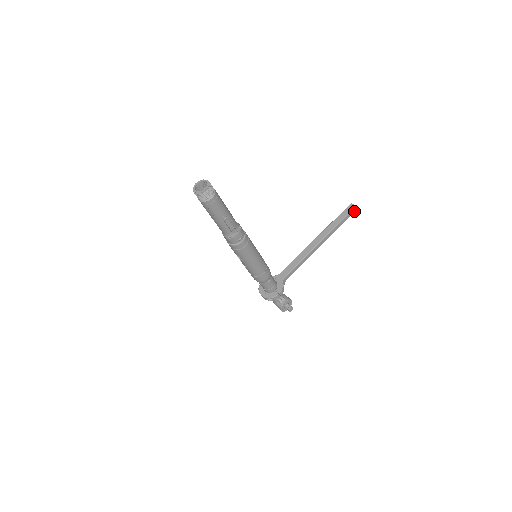
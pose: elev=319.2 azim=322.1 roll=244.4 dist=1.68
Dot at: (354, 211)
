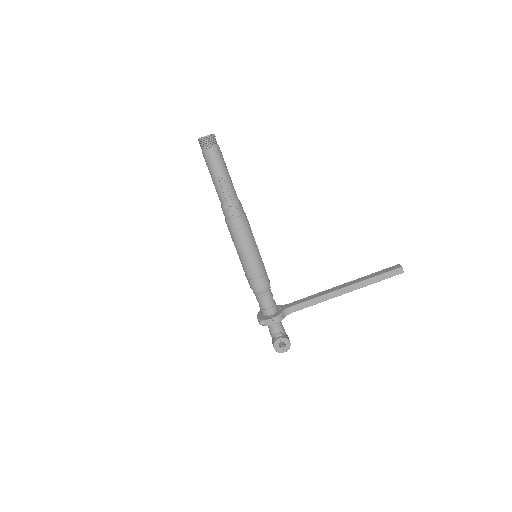
Dot at: (399, 272)
